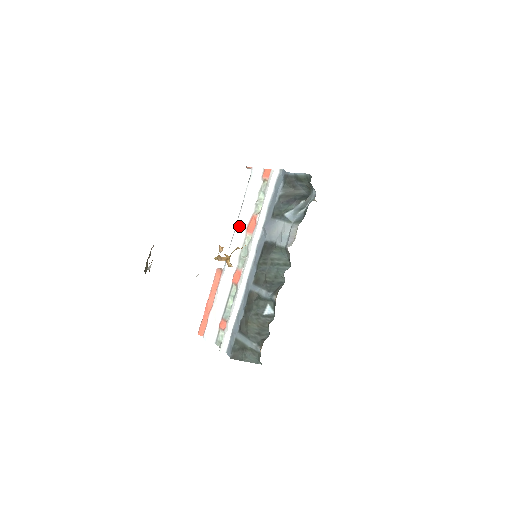
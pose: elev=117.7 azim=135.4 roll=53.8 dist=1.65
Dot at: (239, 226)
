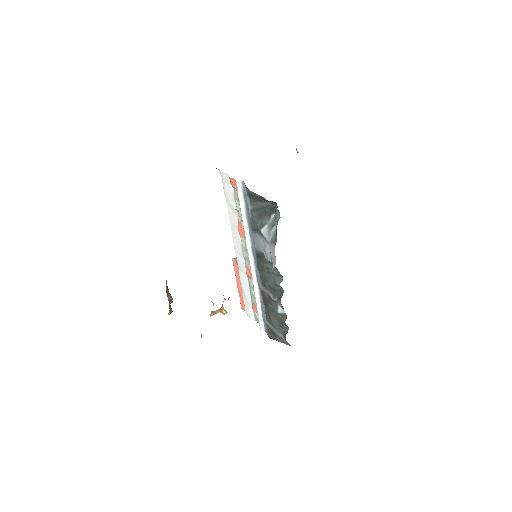
Dot at: (232, 227)
